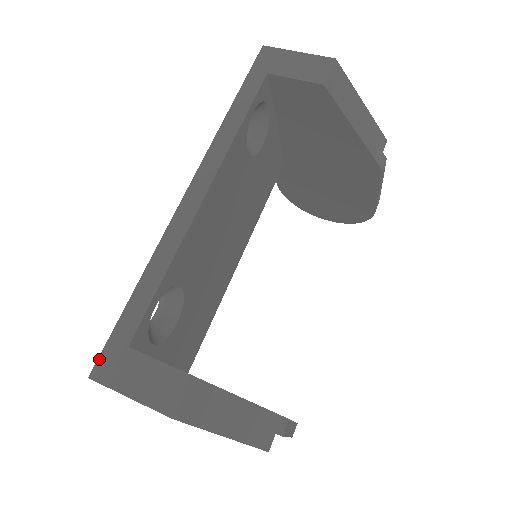
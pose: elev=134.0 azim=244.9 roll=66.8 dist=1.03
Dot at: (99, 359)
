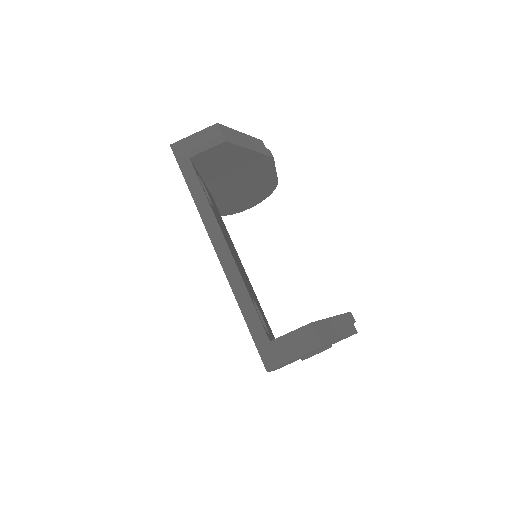
Dot at: (263, 360)
